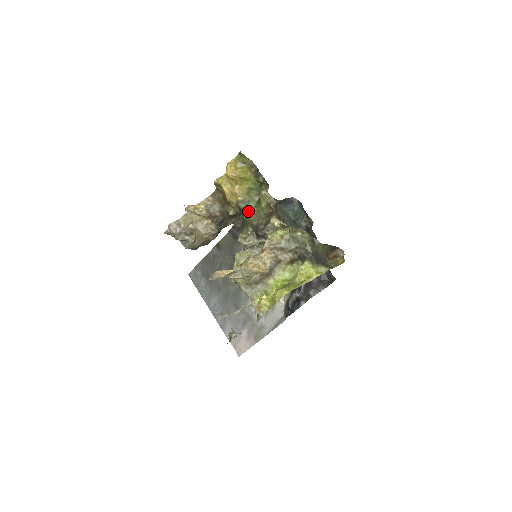
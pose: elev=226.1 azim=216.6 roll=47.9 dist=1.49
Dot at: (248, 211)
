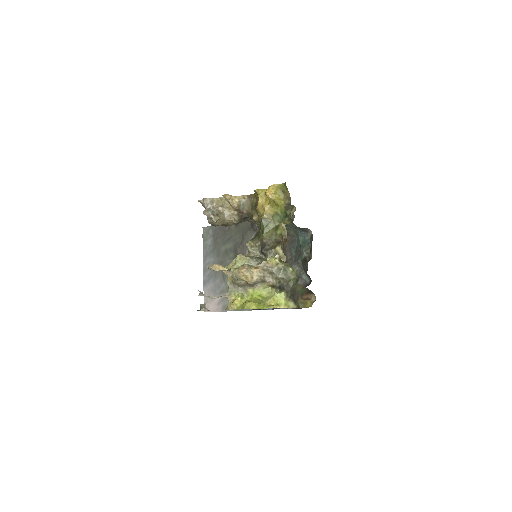
Dot at: (265, 229)
